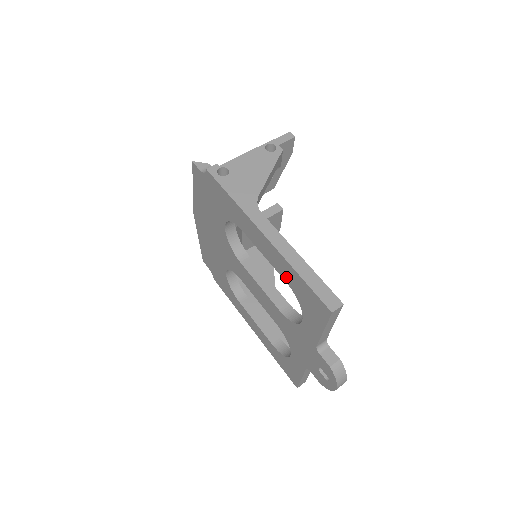
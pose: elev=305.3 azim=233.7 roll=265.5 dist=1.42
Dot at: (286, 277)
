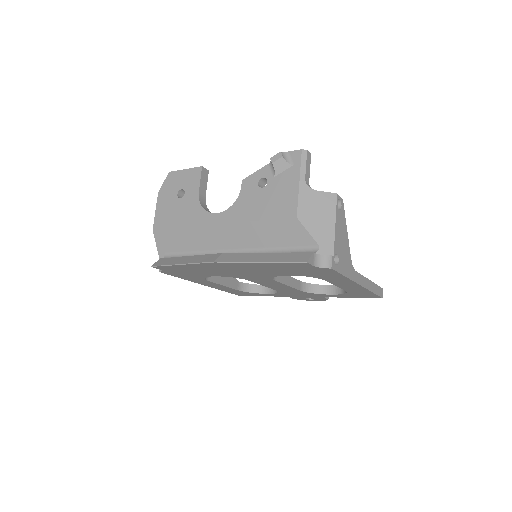
Dot at: (352, 291)
